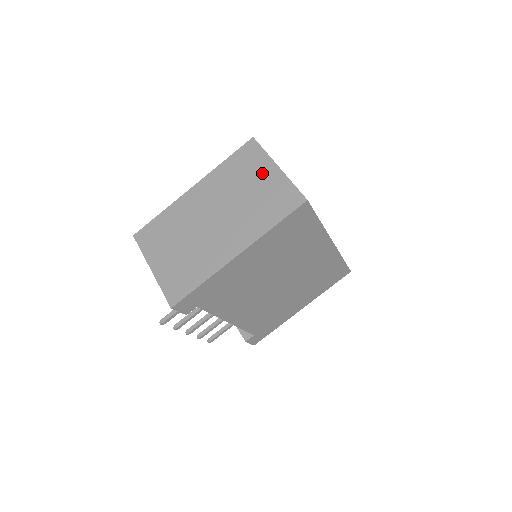
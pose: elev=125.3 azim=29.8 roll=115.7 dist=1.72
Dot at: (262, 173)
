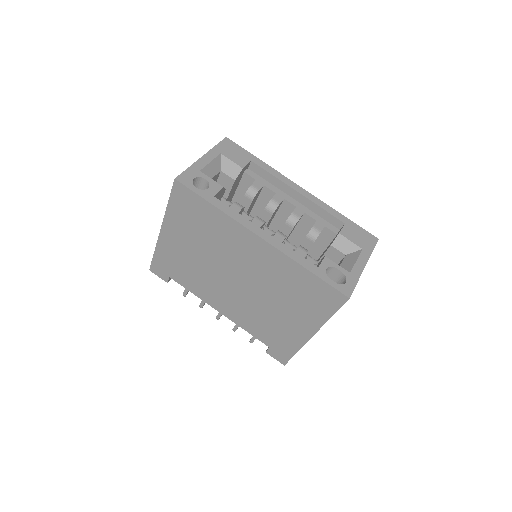
Dot at: occluded
